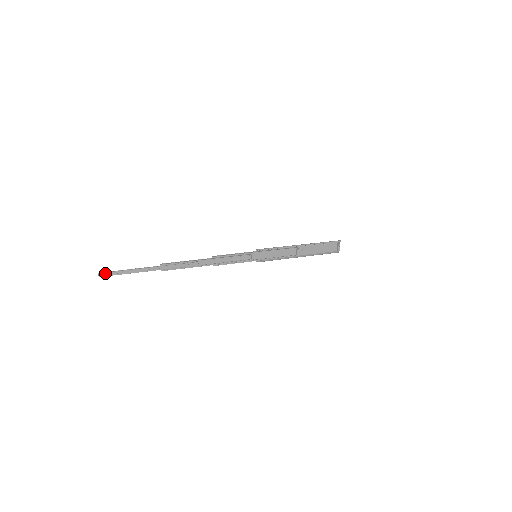
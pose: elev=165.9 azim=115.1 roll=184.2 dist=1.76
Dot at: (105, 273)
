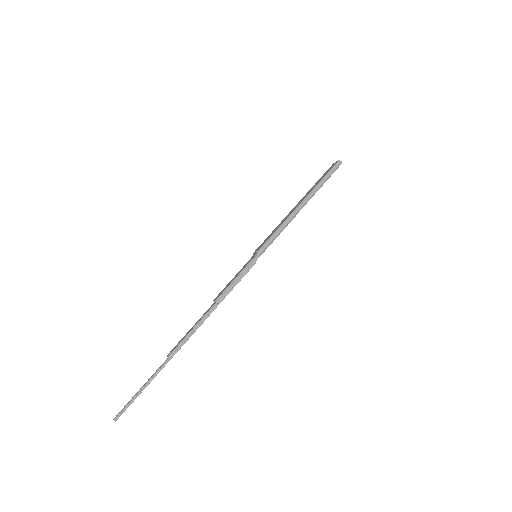
Dot at: occluded
